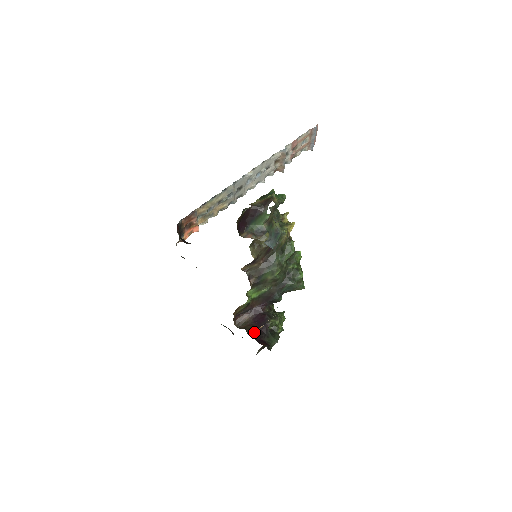
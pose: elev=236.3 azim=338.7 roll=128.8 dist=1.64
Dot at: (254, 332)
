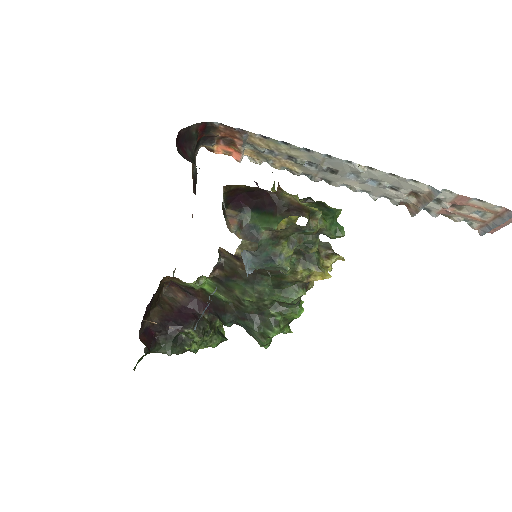
Dot at: (160, 317)
